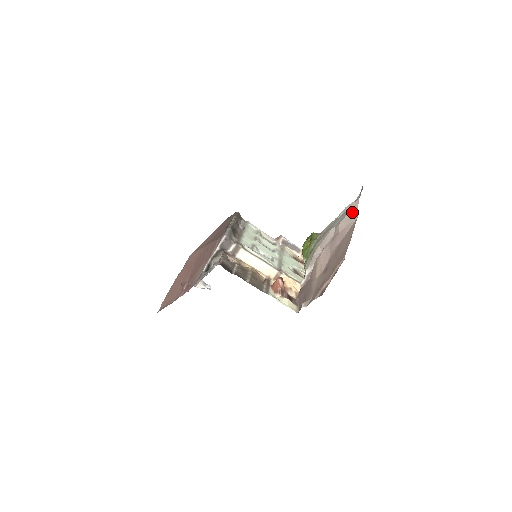
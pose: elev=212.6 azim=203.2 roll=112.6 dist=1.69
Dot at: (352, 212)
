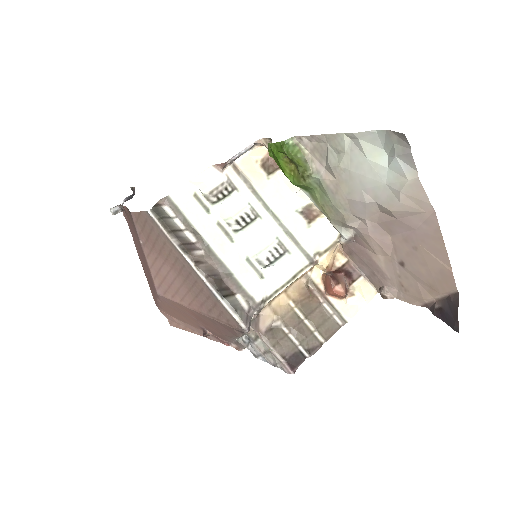
Dot at: (415, 200)
